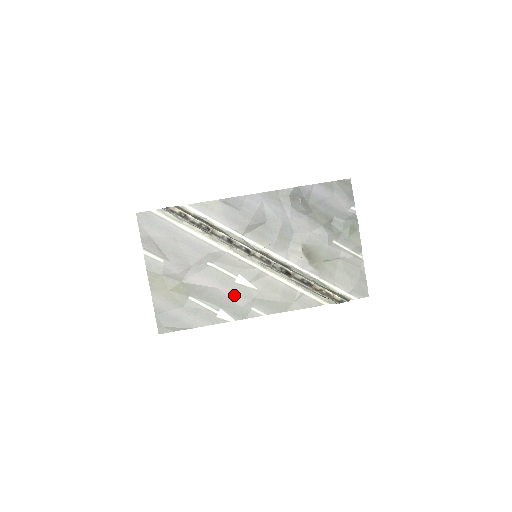
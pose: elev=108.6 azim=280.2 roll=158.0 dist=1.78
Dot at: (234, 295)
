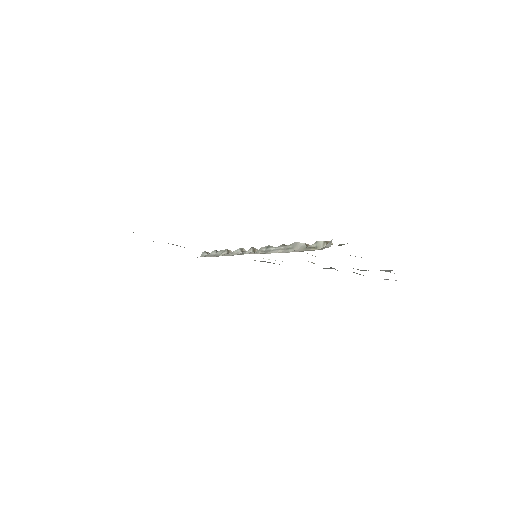
Dot at: occluded
